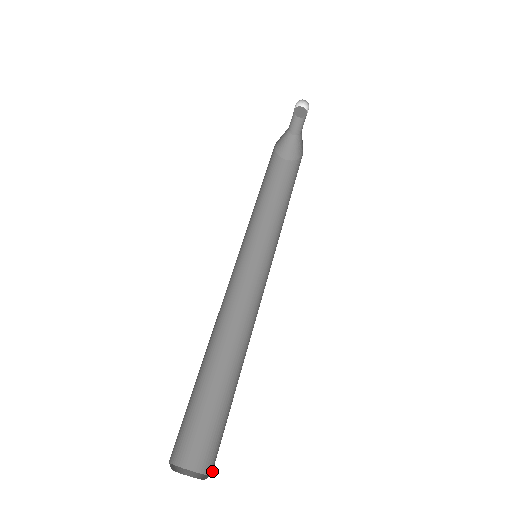
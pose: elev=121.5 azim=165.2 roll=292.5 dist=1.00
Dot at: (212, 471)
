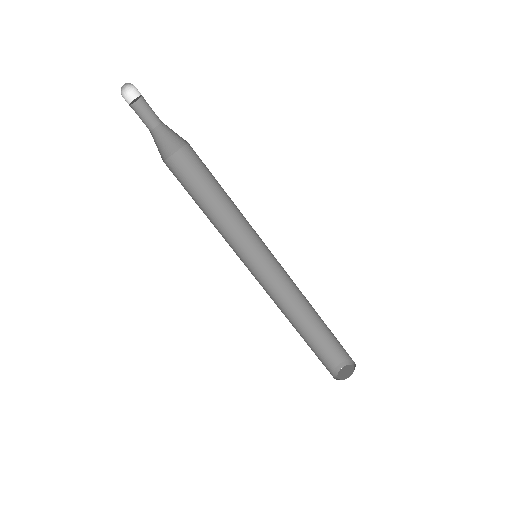
Dot at: (346, 359)
